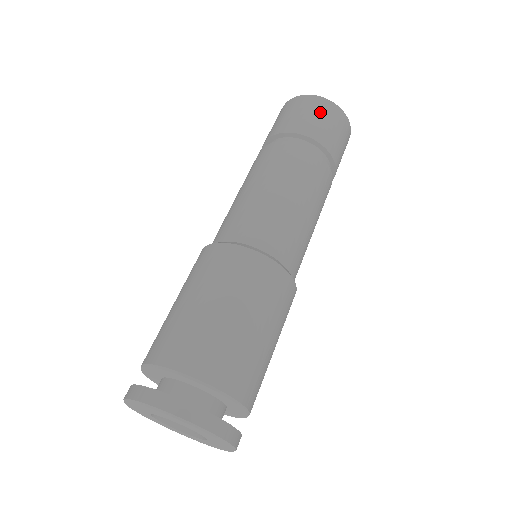
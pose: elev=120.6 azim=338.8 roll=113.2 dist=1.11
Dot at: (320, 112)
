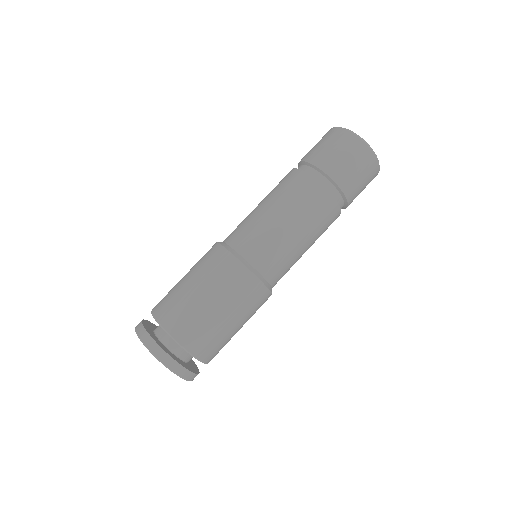
Dot at: (367, 178)
